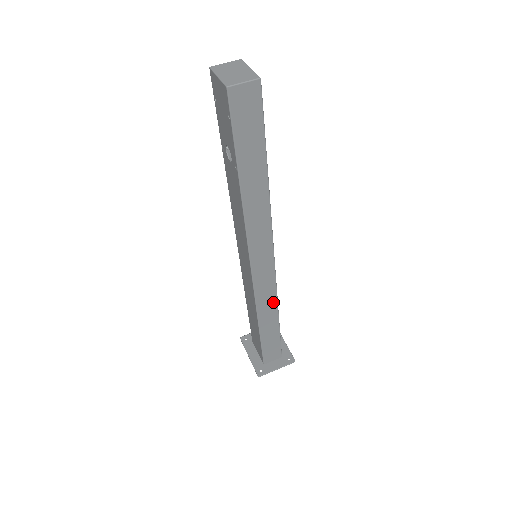
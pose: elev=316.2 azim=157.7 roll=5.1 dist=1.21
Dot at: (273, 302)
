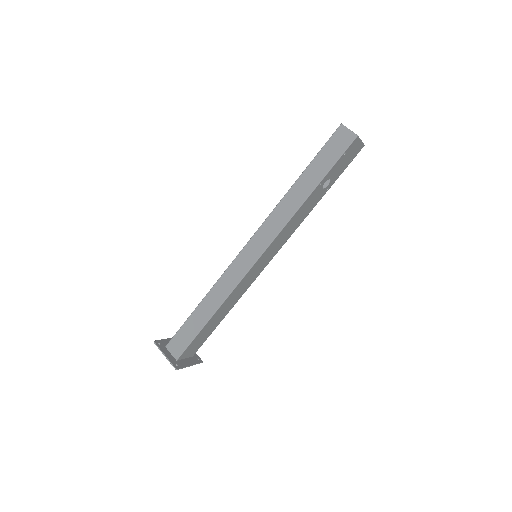
Dot at: (226, 293)
